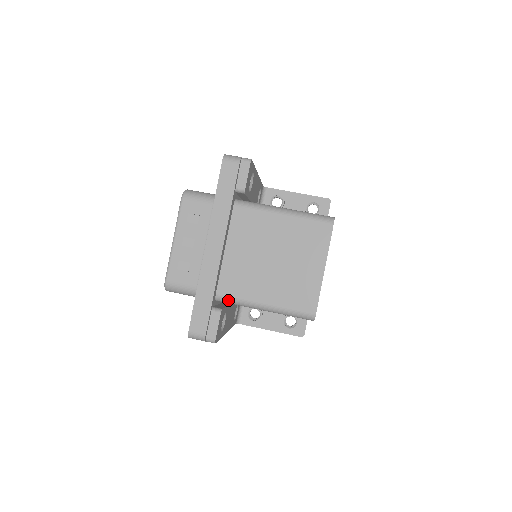
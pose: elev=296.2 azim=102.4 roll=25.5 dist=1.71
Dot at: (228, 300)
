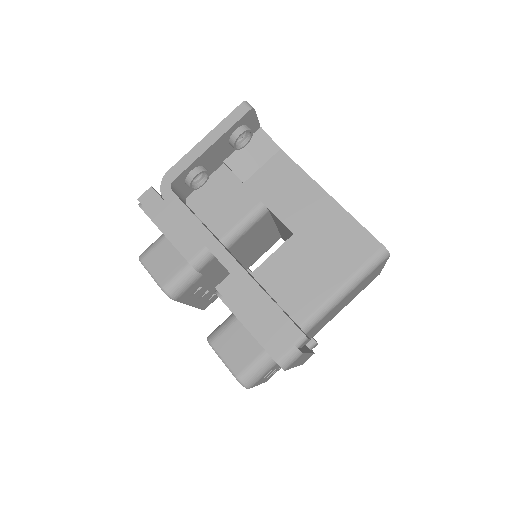
Dot at: occluded
